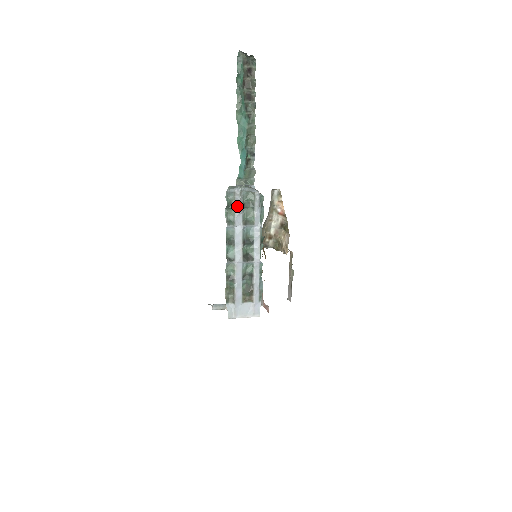
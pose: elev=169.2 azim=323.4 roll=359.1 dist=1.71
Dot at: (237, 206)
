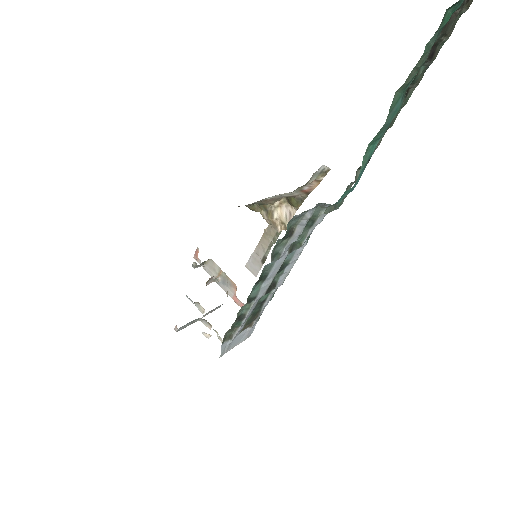
Dot at: (297, 233)
